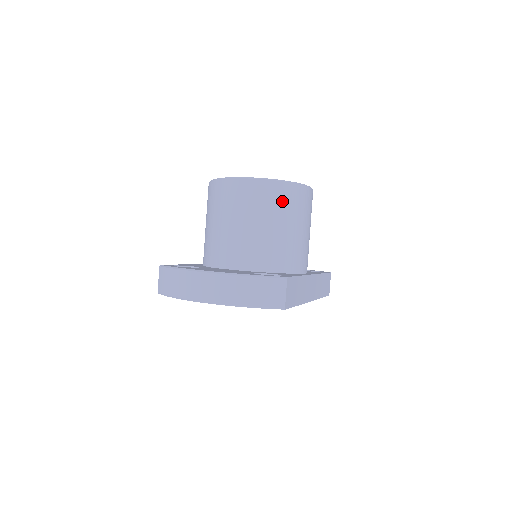
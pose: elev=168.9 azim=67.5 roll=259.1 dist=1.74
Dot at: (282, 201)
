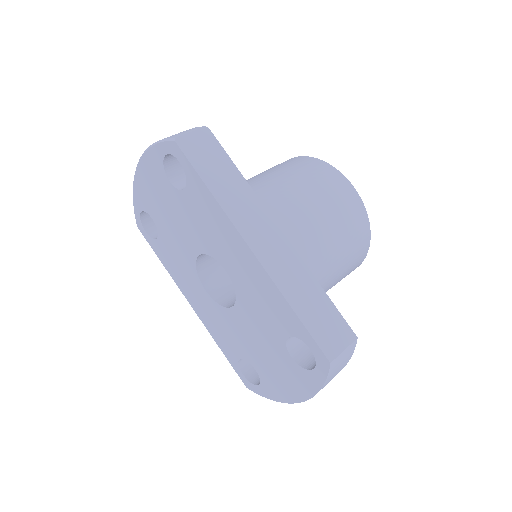
Dot at: (297, 165)
